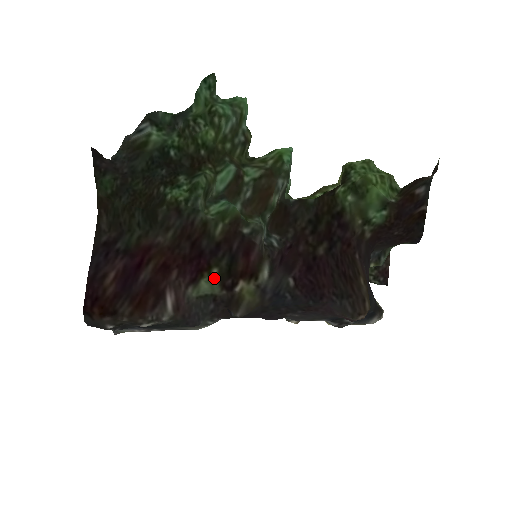
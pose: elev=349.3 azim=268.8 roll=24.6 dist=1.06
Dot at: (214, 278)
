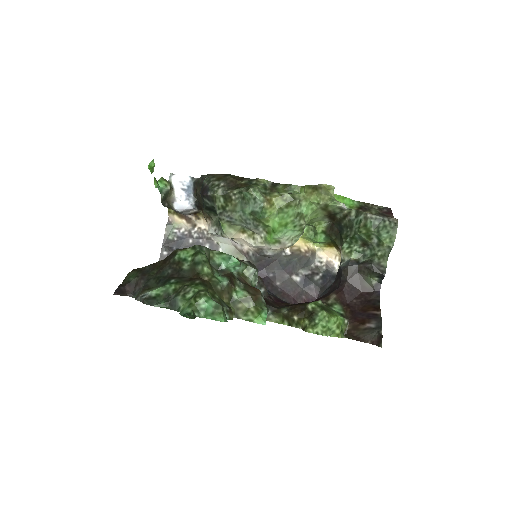
Dot at: occluded
